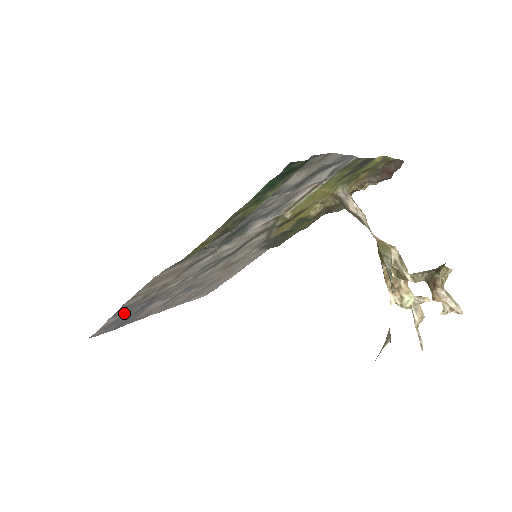
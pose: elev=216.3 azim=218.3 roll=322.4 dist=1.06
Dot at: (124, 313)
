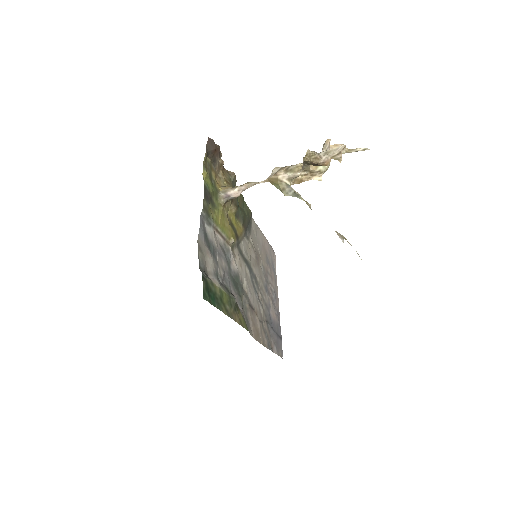
Dot at: (272, 341)
